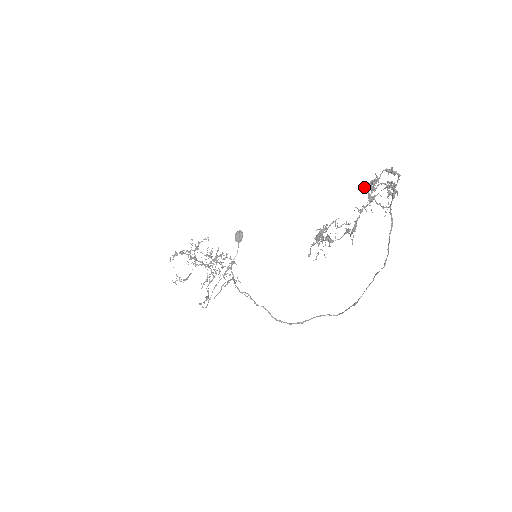
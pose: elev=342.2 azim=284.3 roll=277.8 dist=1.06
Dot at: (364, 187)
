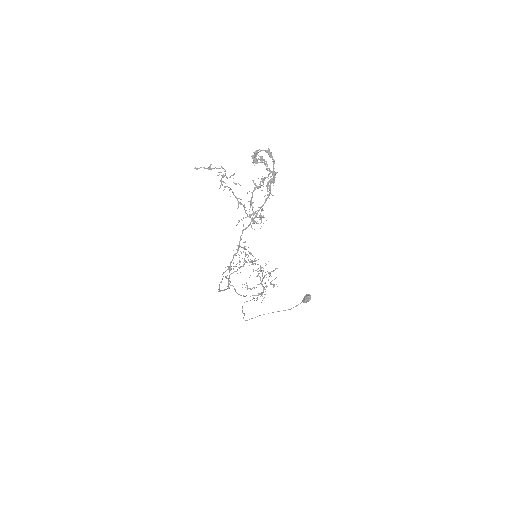
Dot at: (252, 157)
